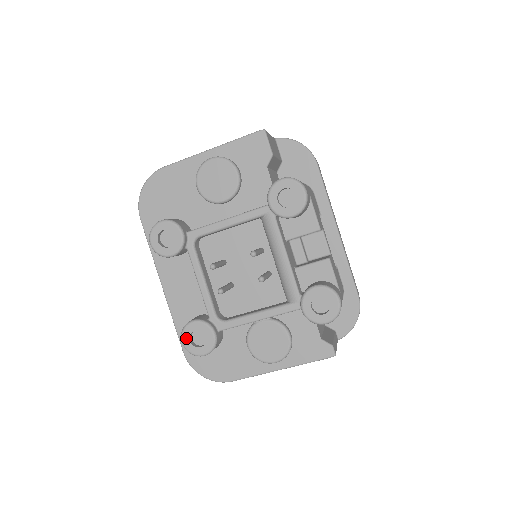
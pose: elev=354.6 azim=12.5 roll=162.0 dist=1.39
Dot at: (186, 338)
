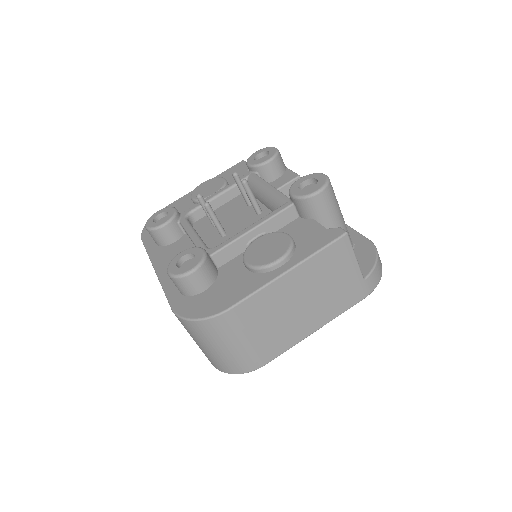
Dot at: (172, 266)
